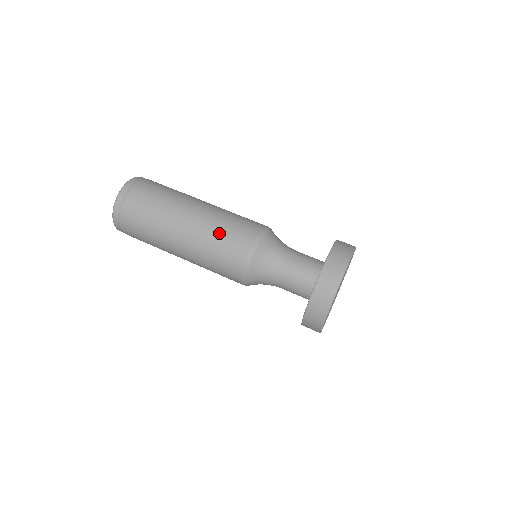
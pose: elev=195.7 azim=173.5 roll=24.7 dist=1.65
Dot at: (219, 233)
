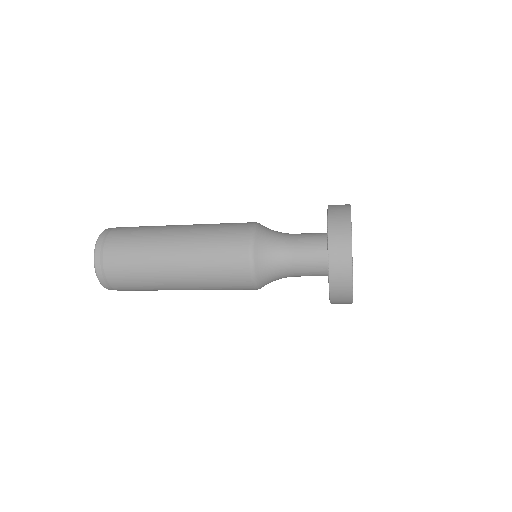
Dot at: (214, 229)
